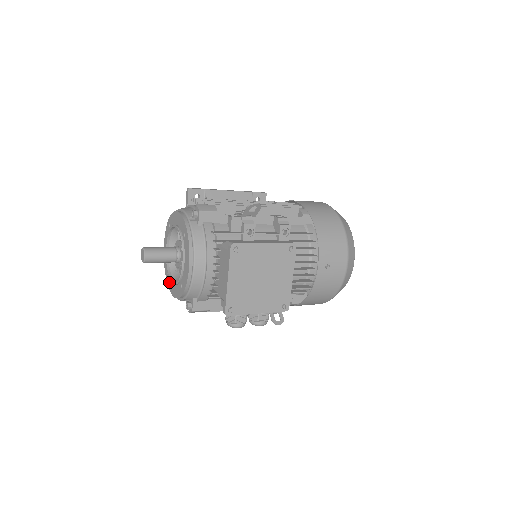
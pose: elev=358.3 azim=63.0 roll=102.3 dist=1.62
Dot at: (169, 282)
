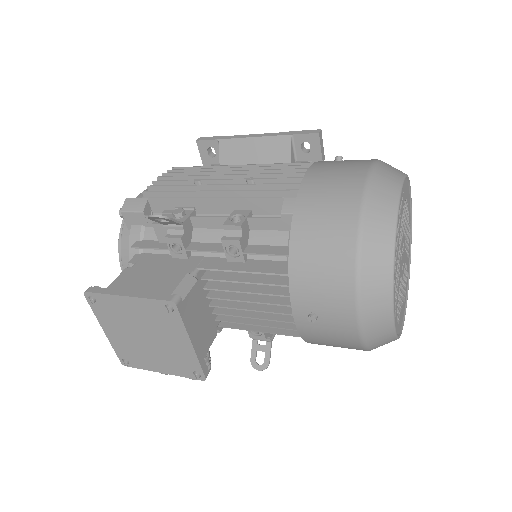
Dot at: occluded
